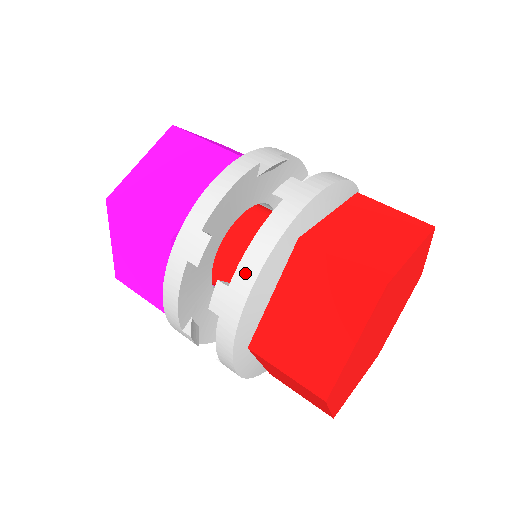
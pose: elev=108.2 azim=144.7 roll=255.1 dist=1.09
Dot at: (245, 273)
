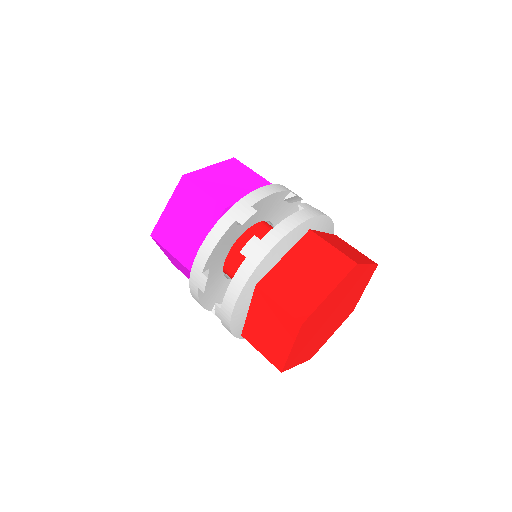
Dot at: (275, 234)
